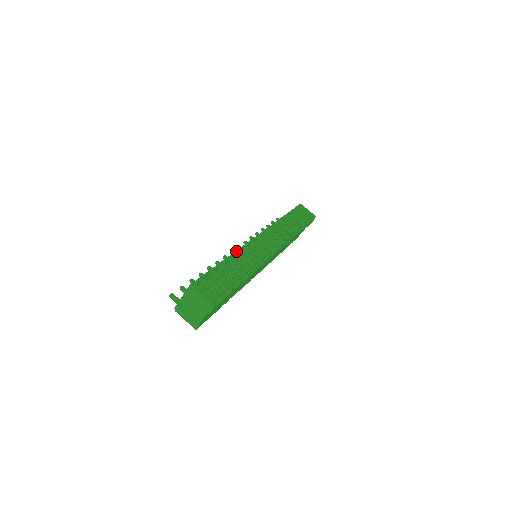
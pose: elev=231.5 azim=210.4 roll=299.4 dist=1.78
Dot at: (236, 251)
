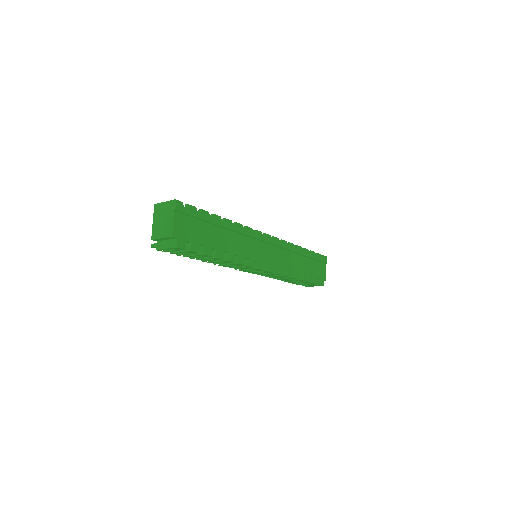
Dot at: occluded
